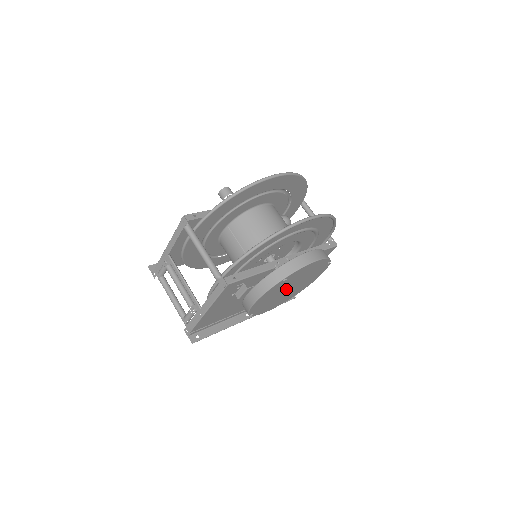
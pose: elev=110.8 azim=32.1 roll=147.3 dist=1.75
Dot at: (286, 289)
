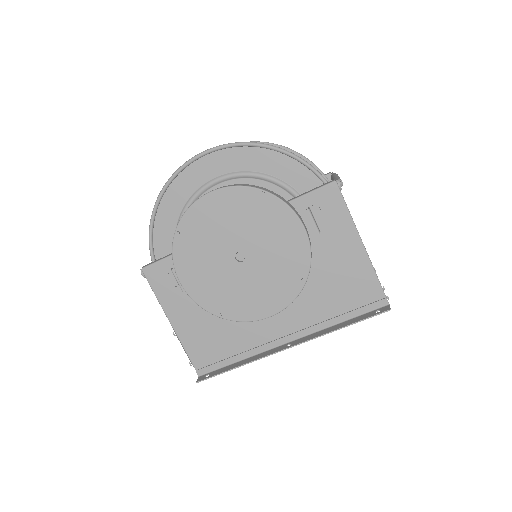
Dot at: (232, 259)
